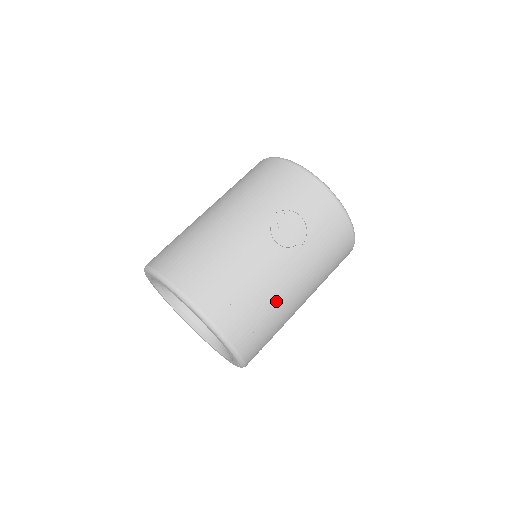
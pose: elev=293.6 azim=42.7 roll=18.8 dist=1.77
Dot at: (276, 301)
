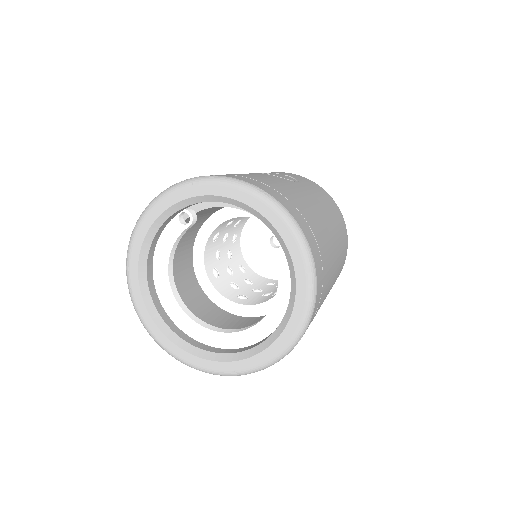
Dot at: (306, 203)
